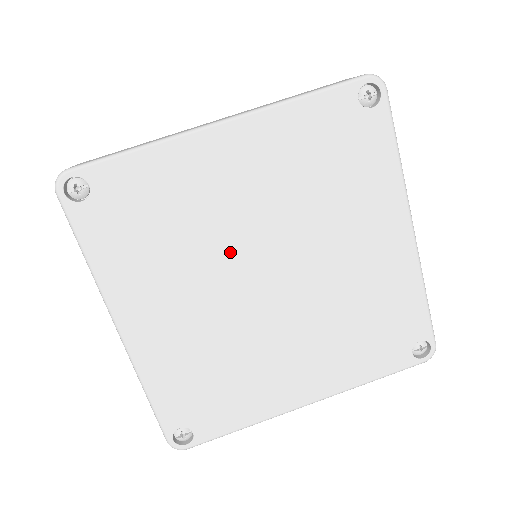
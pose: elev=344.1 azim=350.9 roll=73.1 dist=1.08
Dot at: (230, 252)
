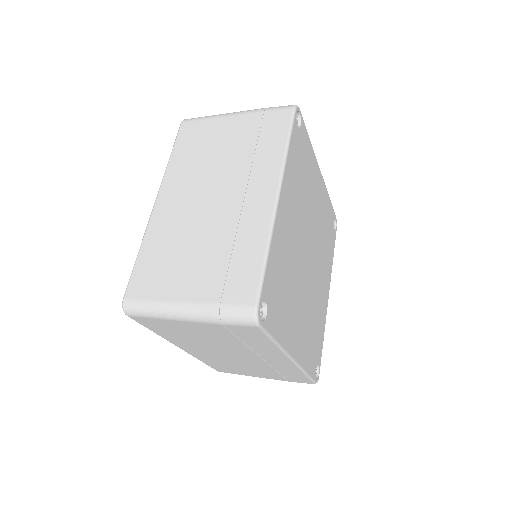
Dot at: (308, 224)
